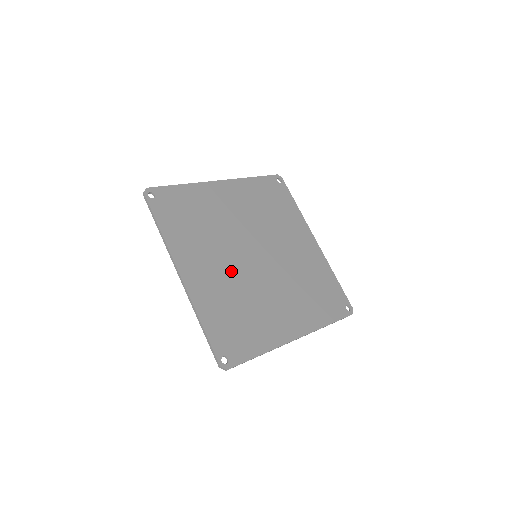
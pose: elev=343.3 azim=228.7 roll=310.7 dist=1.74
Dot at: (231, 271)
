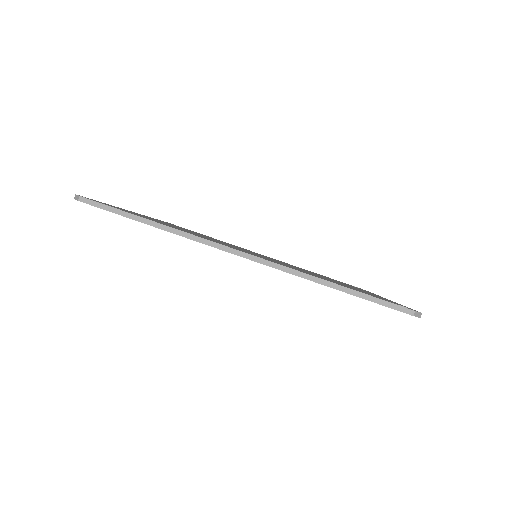
Dot at: occluded
